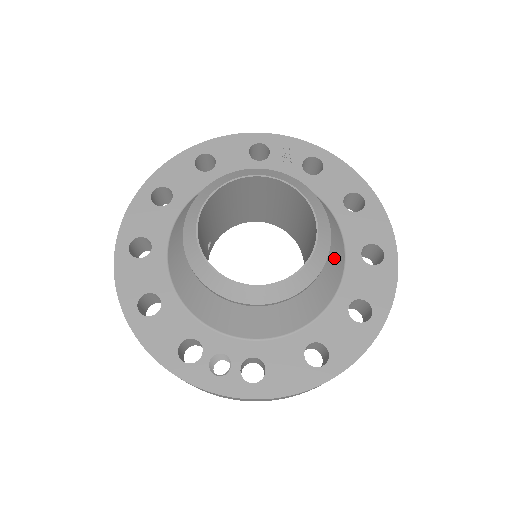
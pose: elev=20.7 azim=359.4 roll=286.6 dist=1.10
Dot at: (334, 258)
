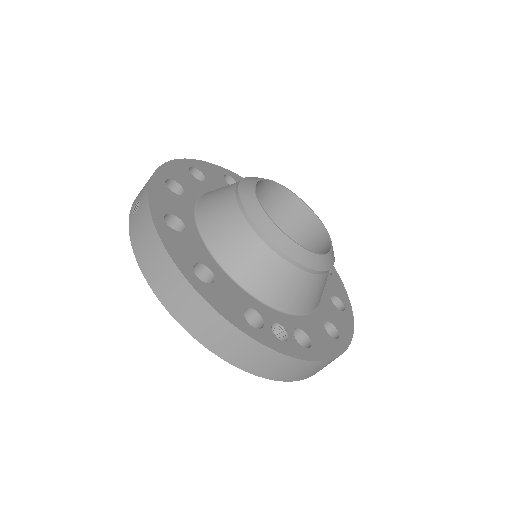
Dot at: occluded
